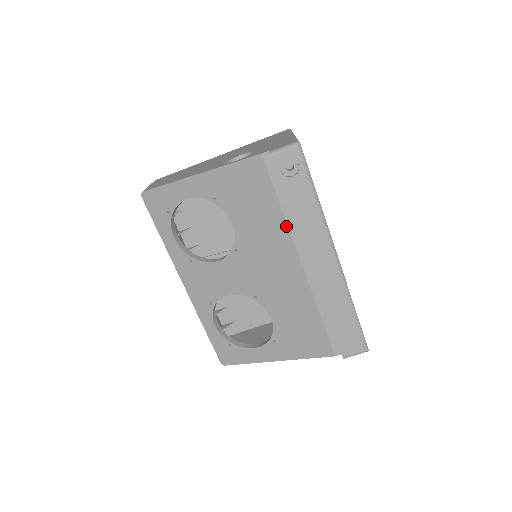
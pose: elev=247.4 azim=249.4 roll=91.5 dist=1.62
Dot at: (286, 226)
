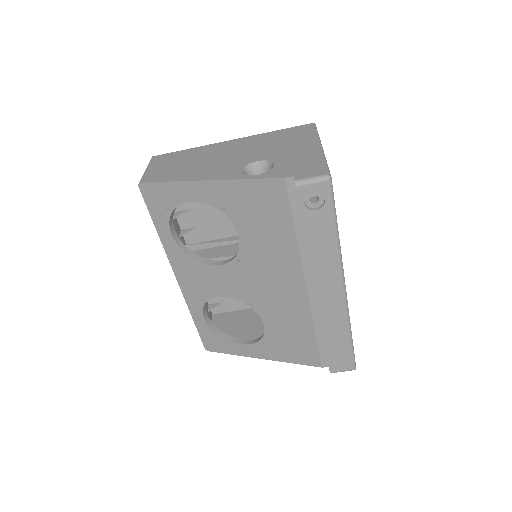
Dot at: (297, 251)
